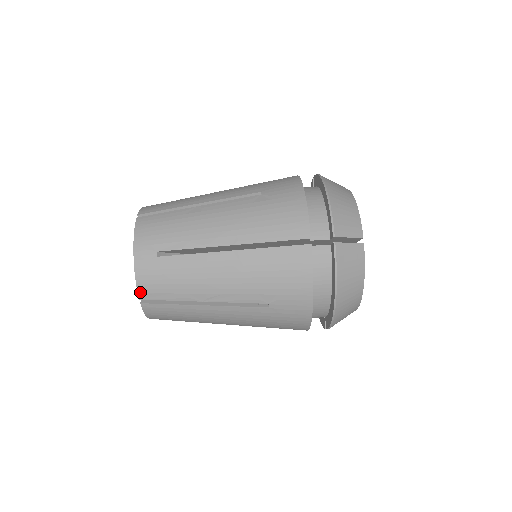
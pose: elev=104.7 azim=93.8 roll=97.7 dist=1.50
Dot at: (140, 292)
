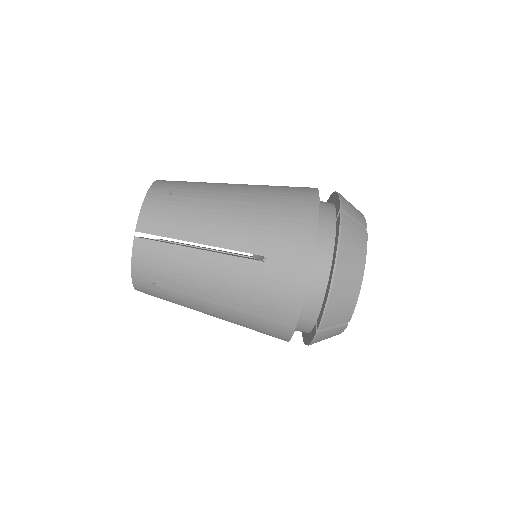
Dot at: (140, 223)
